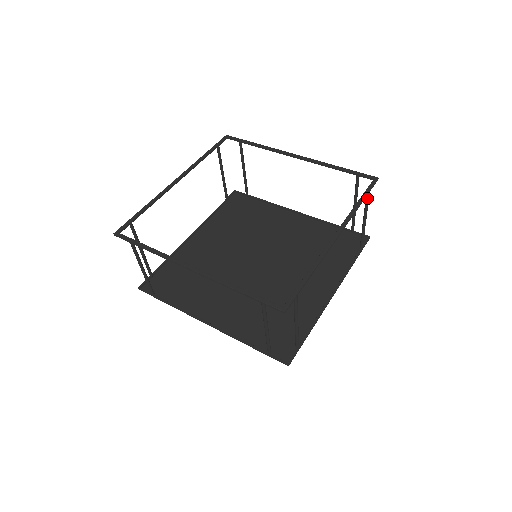
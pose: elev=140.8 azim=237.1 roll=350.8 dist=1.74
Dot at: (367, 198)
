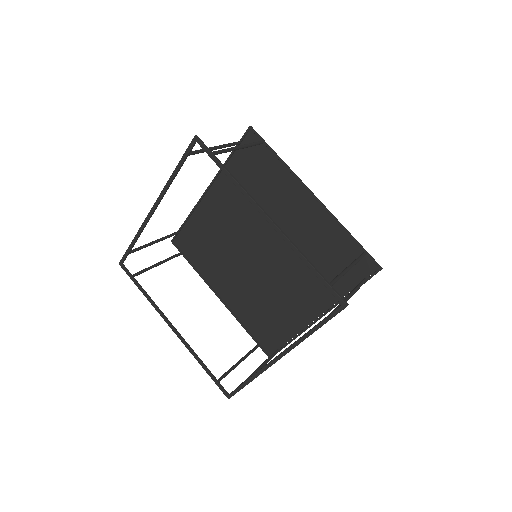
Dot at: occluded
